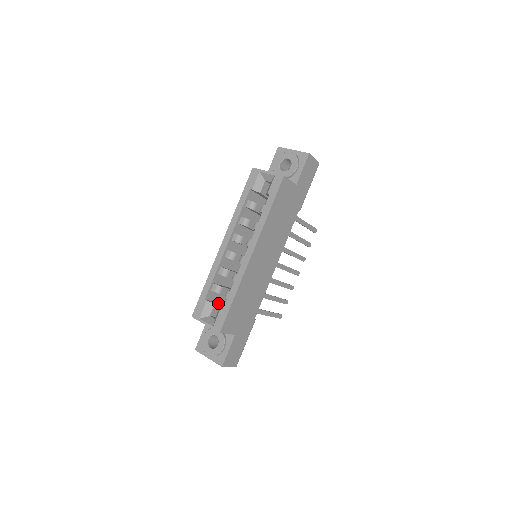
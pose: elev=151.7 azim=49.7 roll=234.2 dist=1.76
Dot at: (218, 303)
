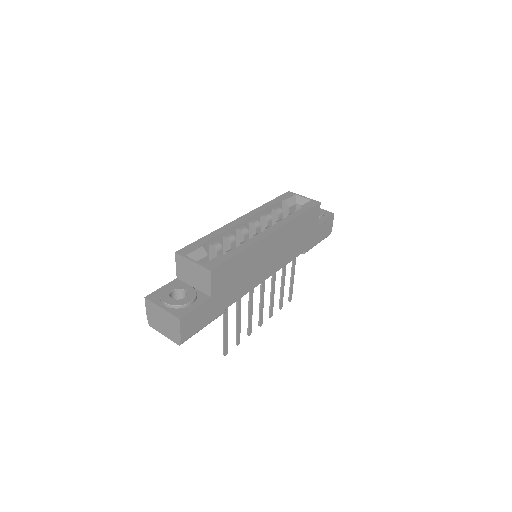
Dot at: occluded
